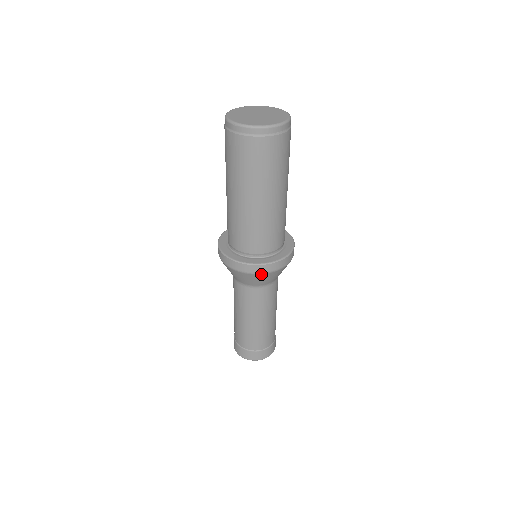
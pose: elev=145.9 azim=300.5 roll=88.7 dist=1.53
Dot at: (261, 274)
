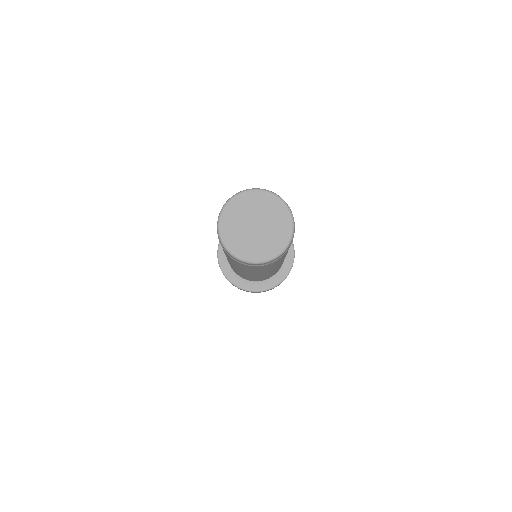
Dot at: occluded
